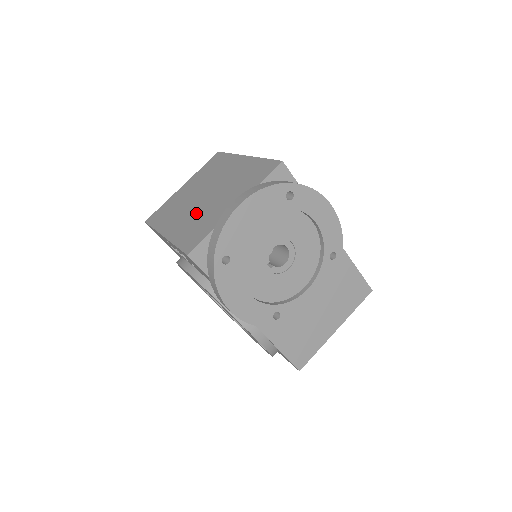
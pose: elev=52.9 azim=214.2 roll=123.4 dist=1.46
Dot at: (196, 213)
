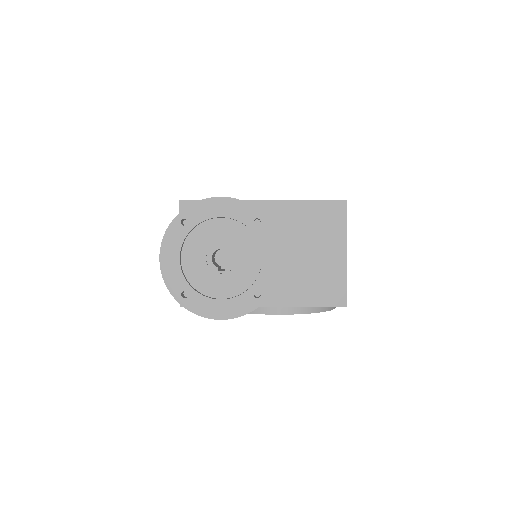
Dot at: occluded
